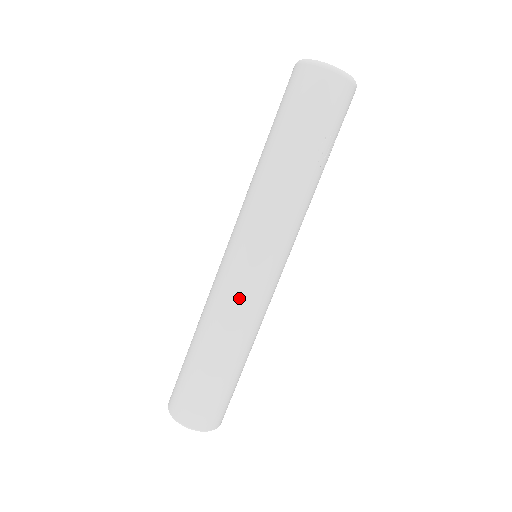
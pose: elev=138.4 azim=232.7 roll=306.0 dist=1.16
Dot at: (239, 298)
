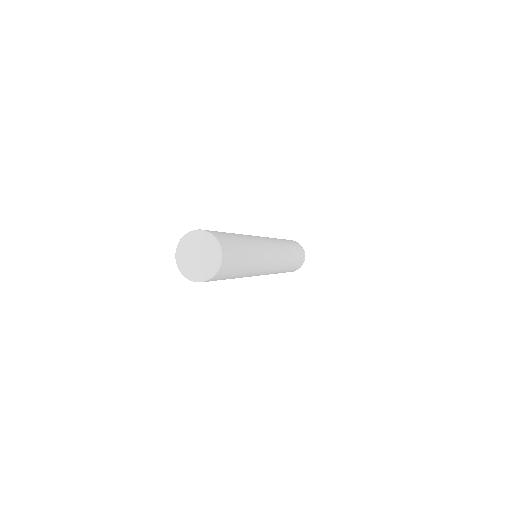
Dot at: occluded
